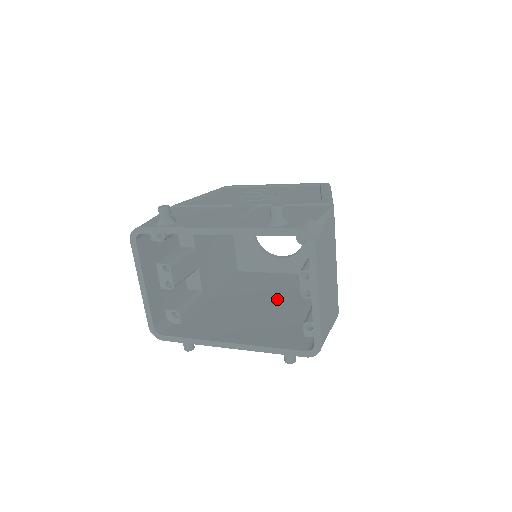
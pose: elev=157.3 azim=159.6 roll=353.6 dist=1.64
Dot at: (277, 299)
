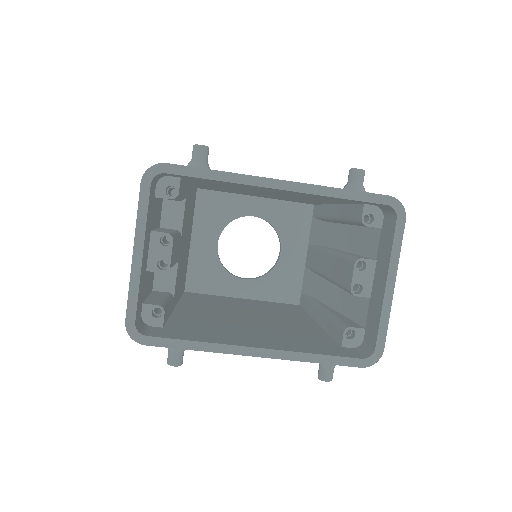
Dot at: (266, 316)
